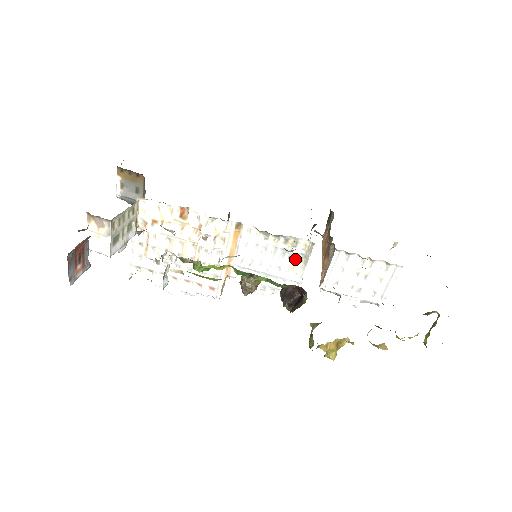
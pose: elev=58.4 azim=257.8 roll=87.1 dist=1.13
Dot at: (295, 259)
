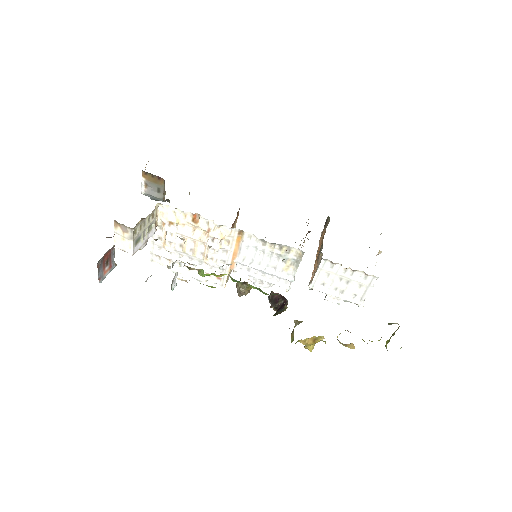
Dot at: (288, 263)
